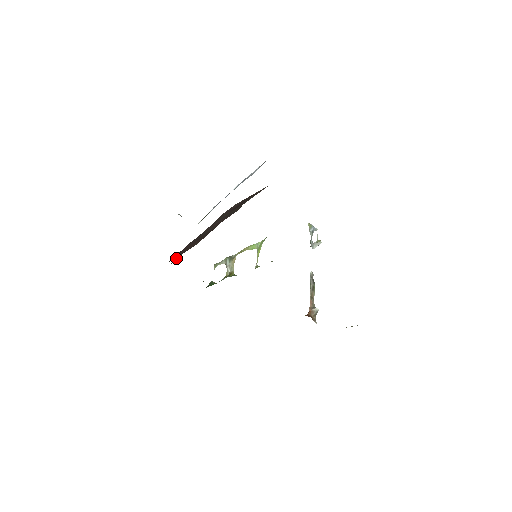
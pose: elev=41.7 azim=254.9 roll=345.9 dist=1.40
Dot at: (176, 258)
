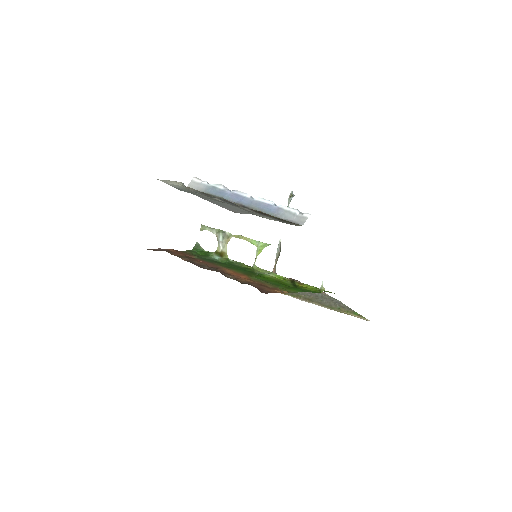
Dot at: occluded
